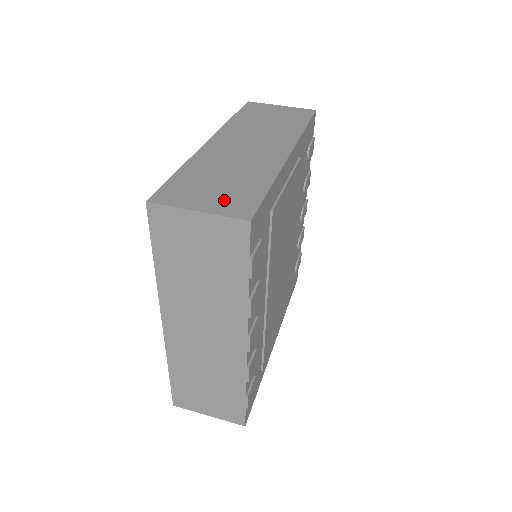
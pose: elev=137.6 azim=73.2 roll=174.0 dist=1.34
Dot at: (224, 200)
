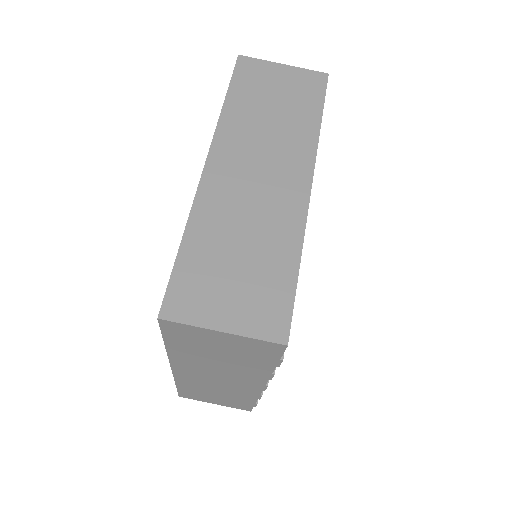
Dot at: (250, 305)
